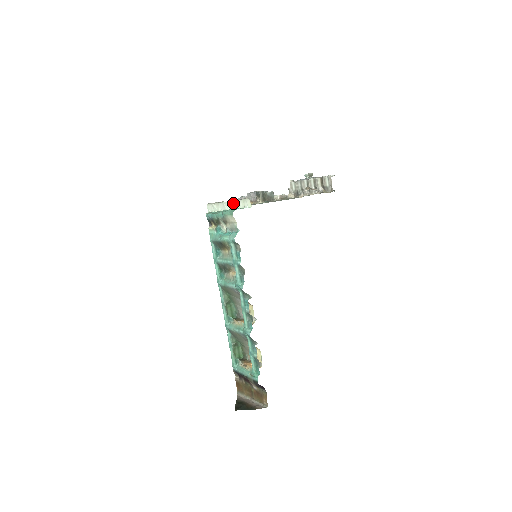
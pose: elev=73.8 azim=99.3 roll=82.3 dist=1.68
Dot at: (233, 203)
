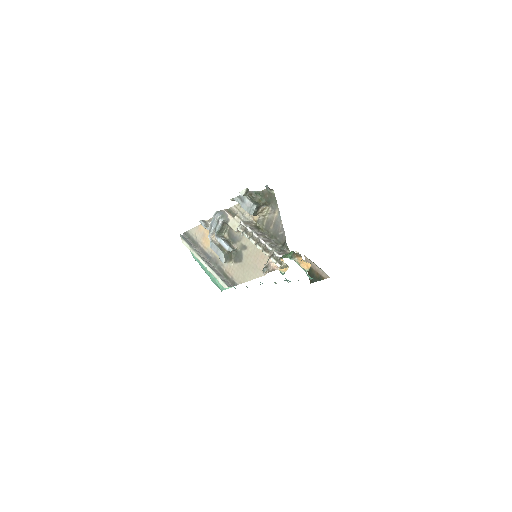
Dot at: (211, 271)
